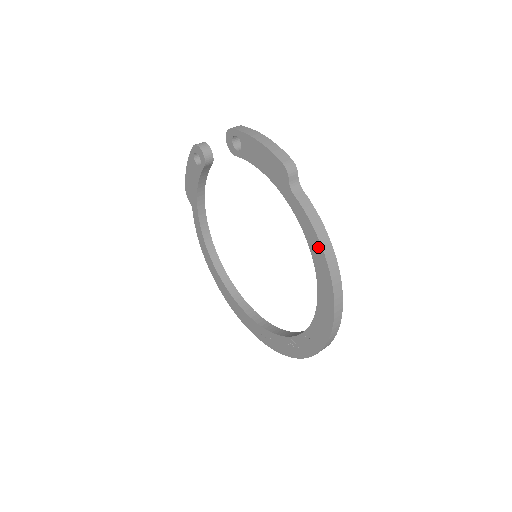
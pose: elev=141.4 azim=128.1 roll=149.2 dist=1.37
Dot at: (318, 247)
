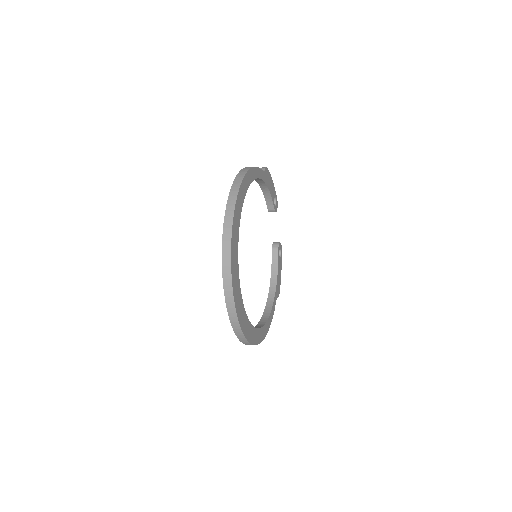
Dot at: occluded
